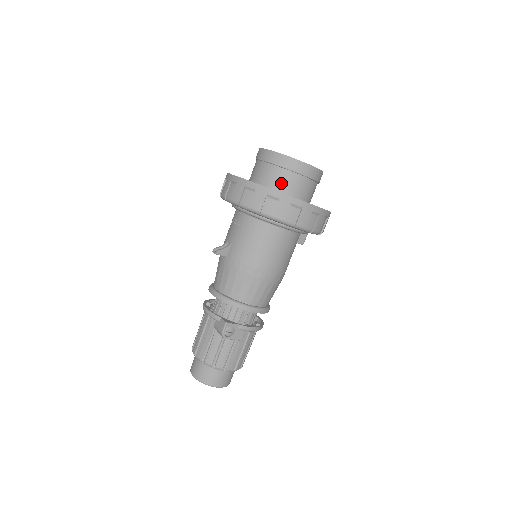
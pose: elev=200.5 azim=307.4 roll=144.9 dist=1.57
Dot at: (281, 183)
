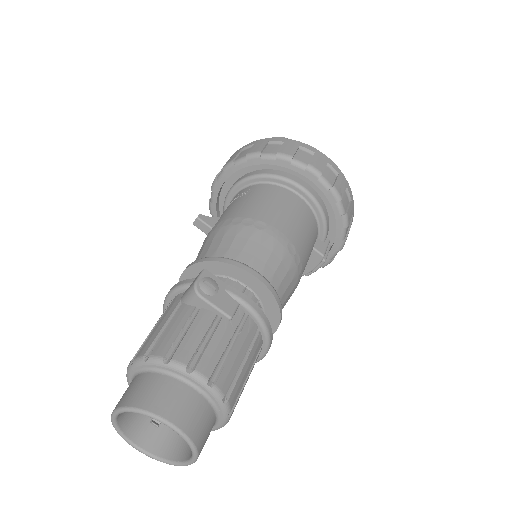
Dot at: occluded
